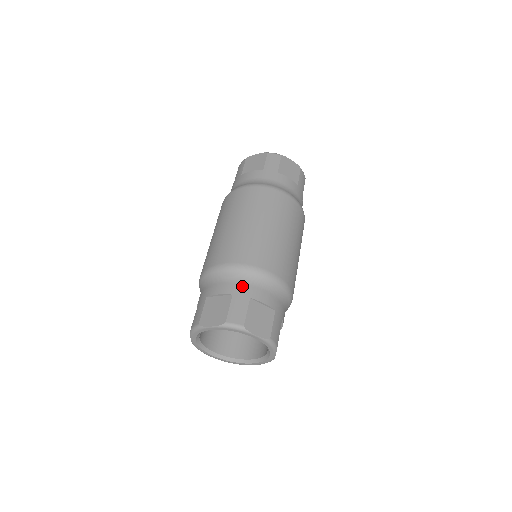
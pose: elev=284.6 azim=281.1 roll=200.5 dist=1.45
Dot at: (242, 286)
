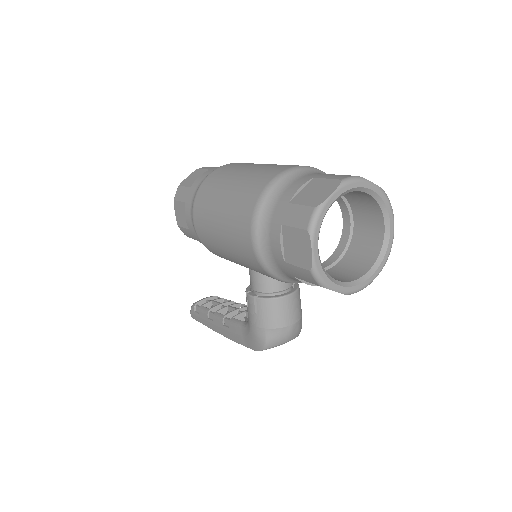
Dot at: (312, 174)
